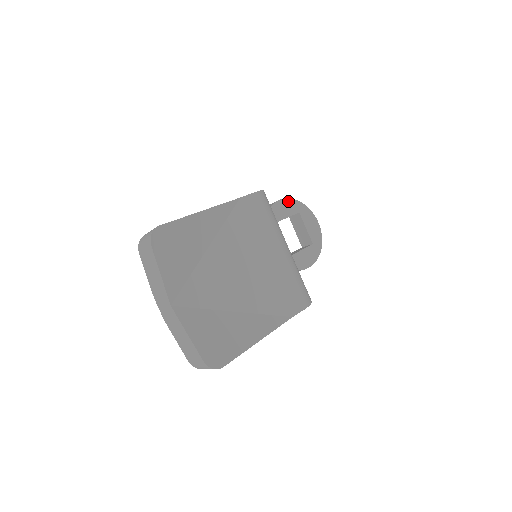
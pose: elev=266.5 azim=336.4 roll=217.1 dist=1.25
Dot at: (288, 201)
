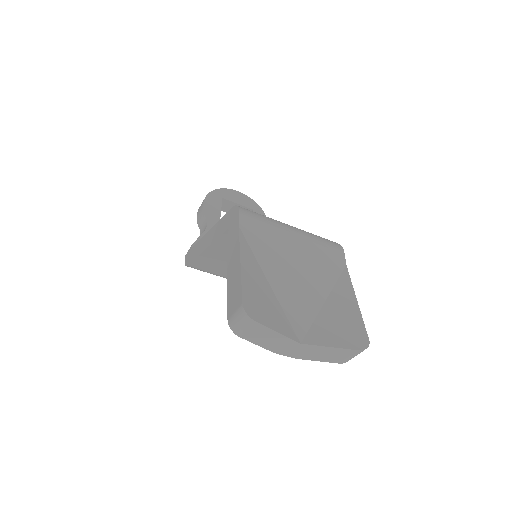
Dot at: (208, 198)
